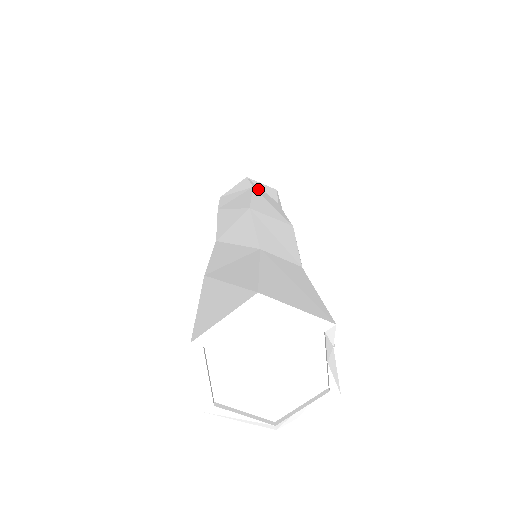
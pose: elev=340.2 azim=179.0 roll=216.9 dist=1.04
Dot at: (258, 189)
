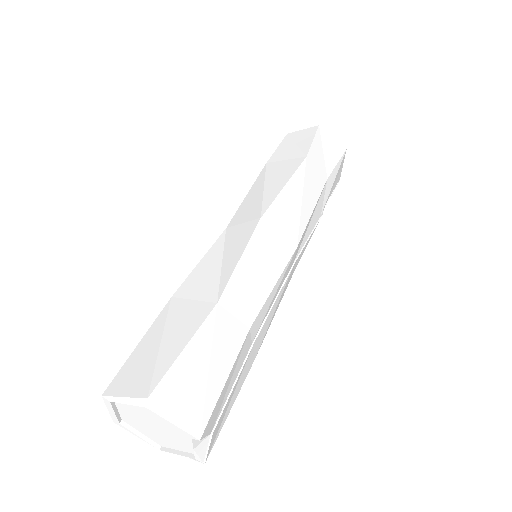
Dot at: (313, 157)
